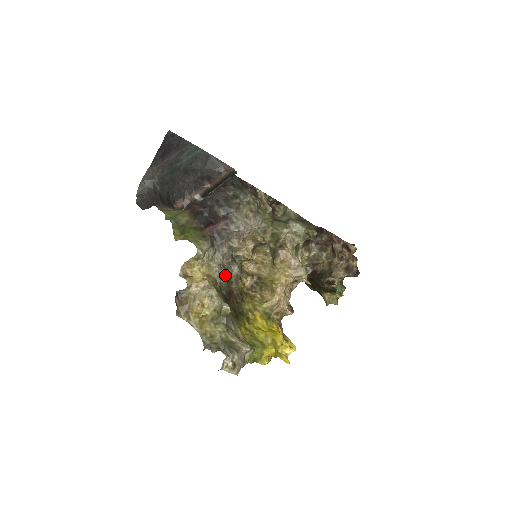
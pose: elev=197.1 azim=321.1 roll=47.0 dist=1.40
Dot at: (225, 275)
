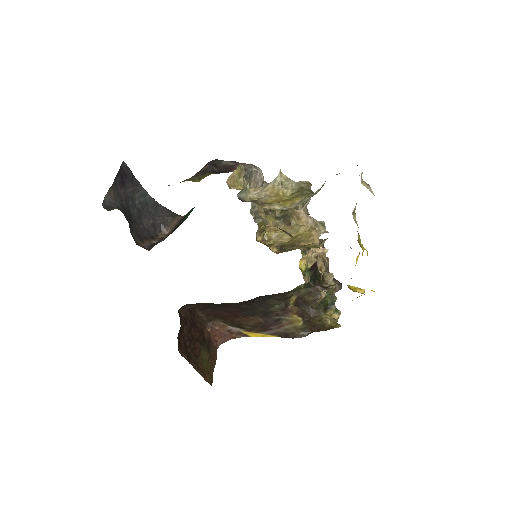
Dot at: (264, 209)
